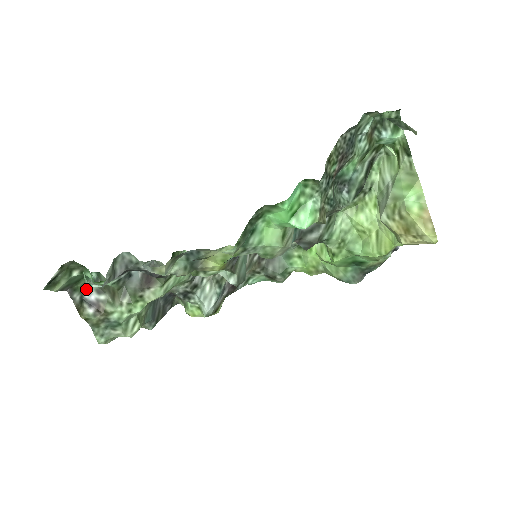
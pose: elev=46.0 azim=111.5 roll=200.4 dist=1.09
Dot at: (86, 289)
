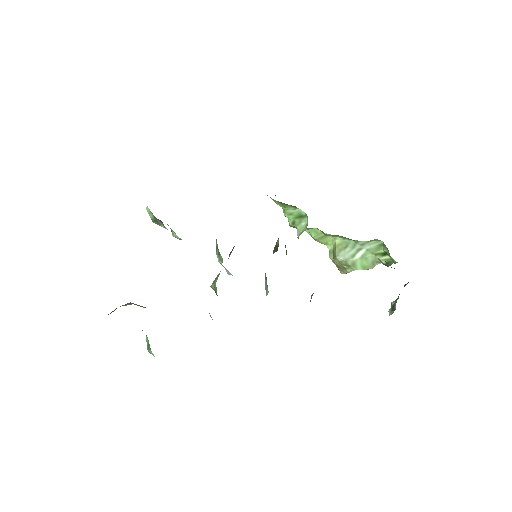
Dot at: occluded
